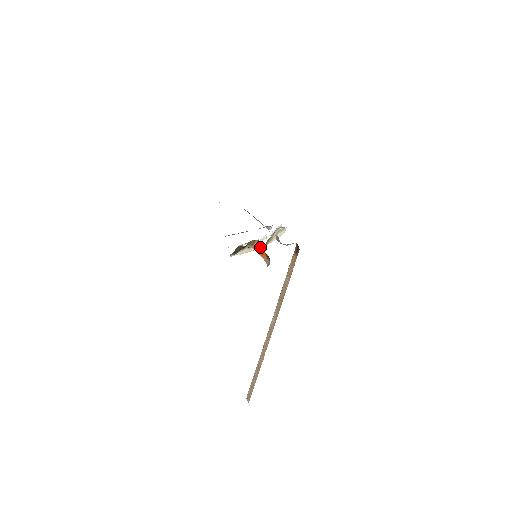
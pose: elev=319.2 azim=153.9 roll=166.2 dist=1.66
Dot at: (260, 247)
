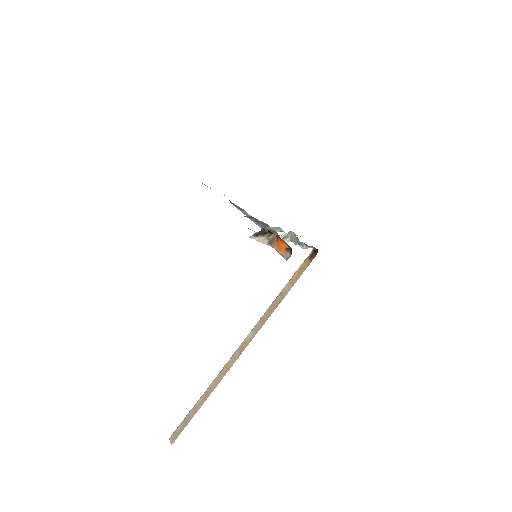
Dot at: (279, 239)
